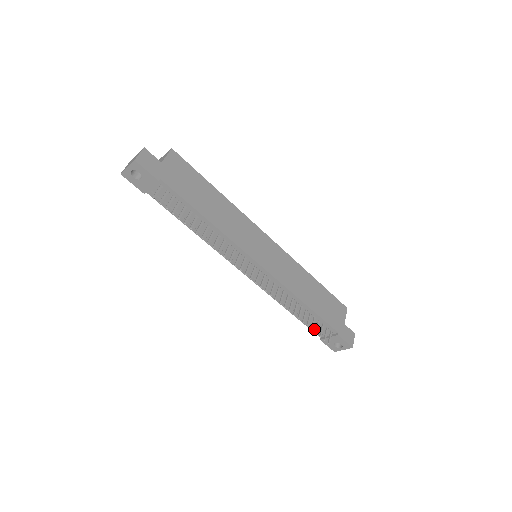
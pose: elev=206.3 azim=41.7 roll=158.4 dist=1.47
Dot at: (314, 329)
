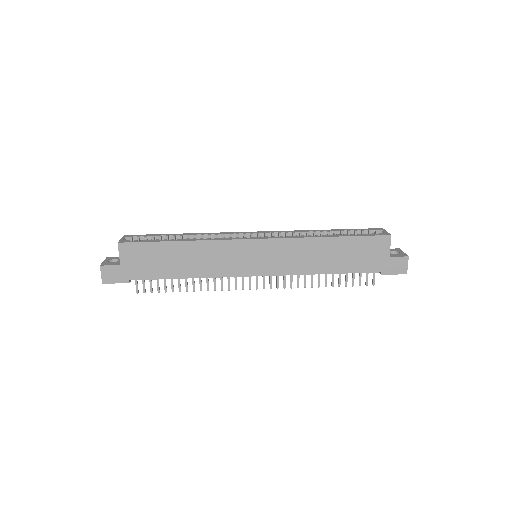
Dot at: occluded
